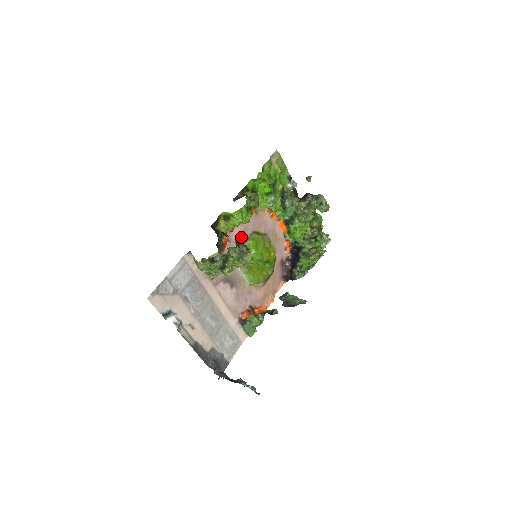
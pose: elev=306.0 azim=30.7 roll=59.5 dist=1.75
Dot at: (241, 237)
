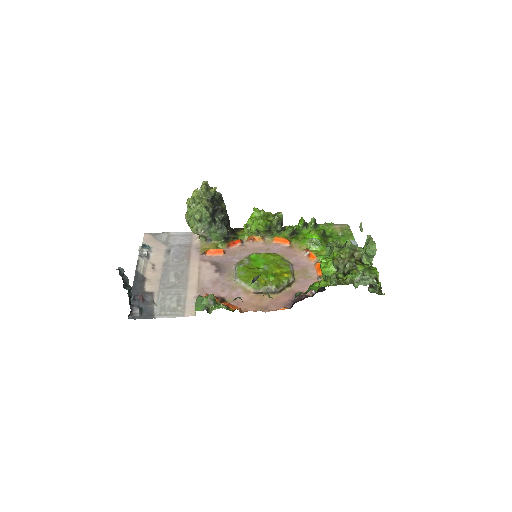
Dot at: (258, 251)
